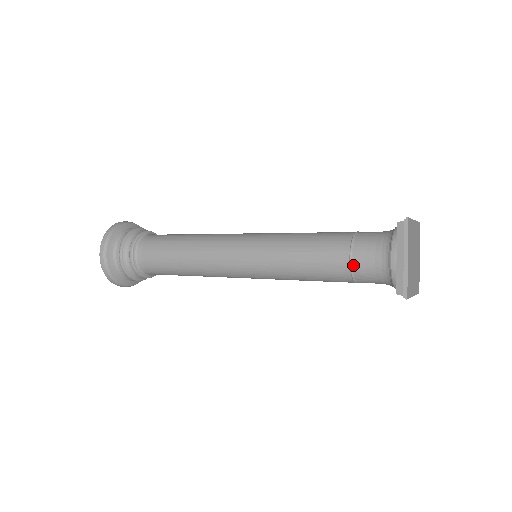
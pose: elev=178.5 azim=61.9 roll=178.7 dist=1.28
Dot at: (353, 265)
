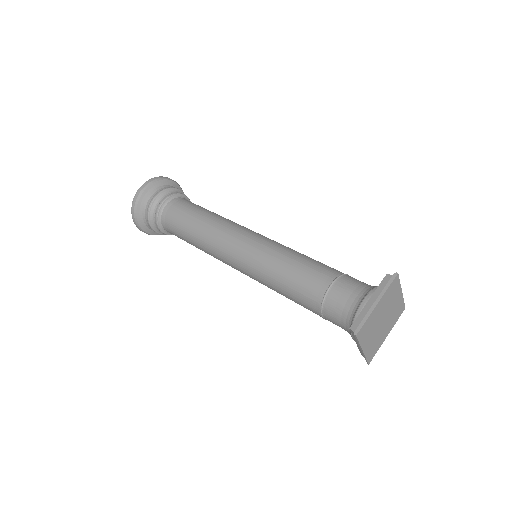
Dot at: occluded
